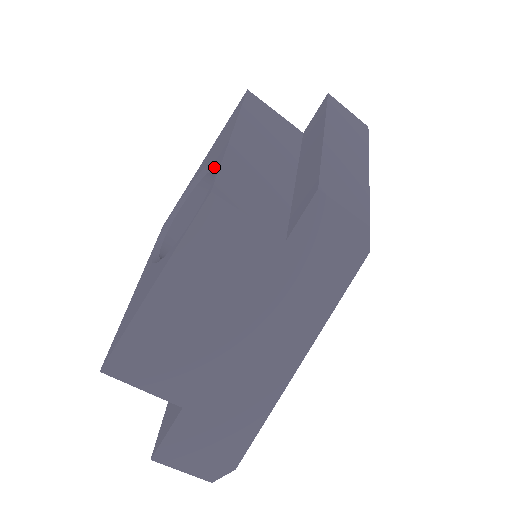
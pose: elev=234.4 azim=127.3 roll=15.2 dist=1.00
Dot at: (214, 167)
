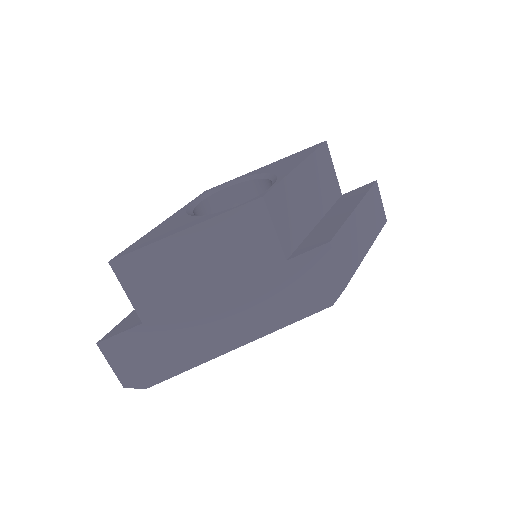
Dot at: (271, 178)
